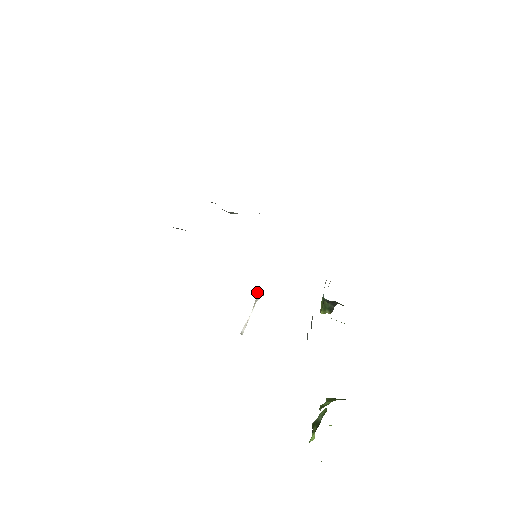
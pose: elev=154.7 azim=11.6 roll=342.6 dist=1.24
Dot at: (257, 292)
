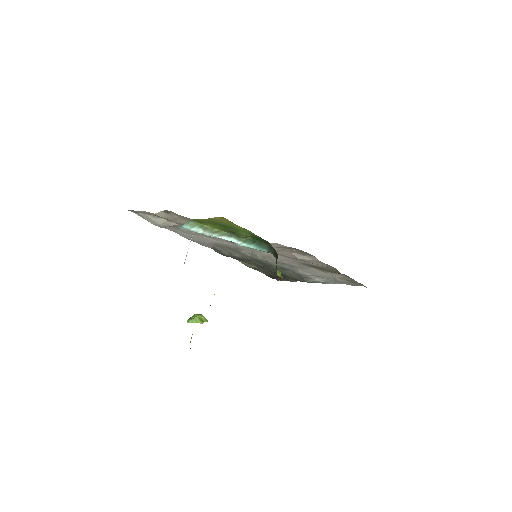
Dot at: occluded
